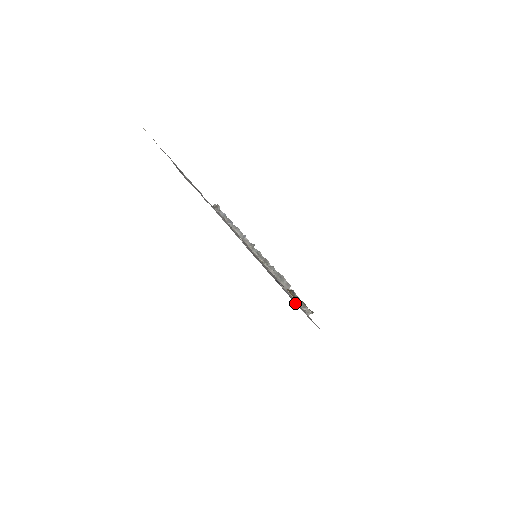
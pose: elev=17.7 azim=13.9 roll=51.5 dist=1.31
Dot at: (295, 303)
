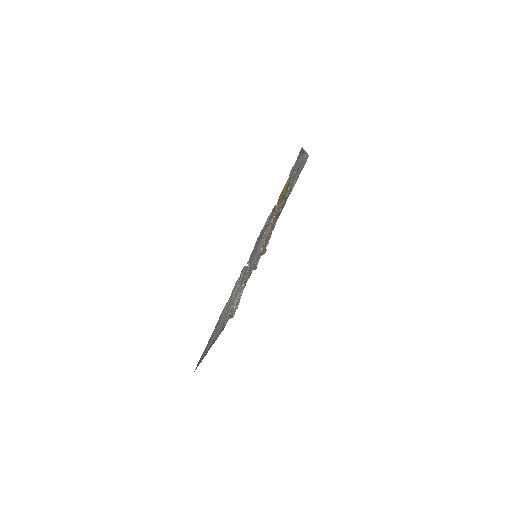
Dot at: (257, 240)
